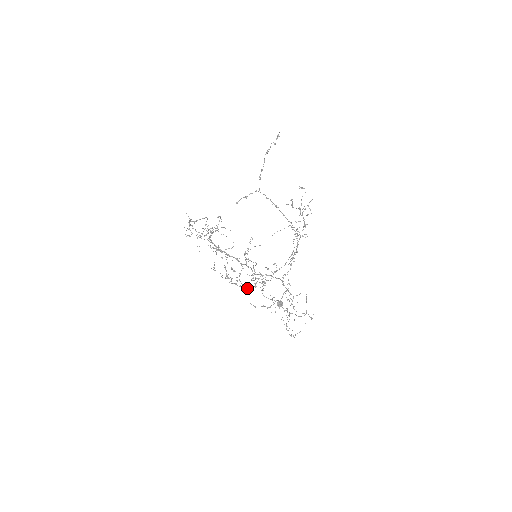
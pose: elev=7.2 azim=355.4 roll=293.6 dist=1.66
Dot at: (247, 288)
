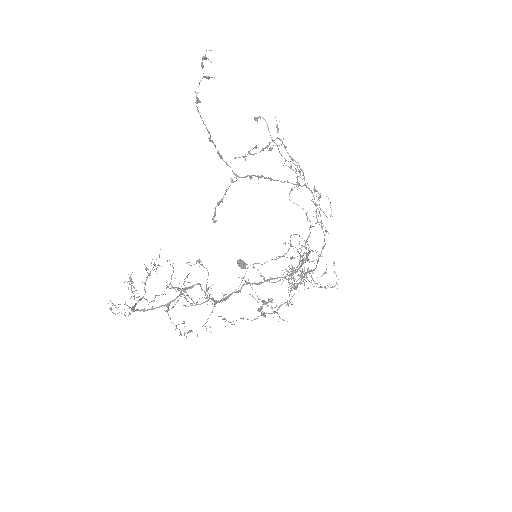
Dot at: (289, 300)
